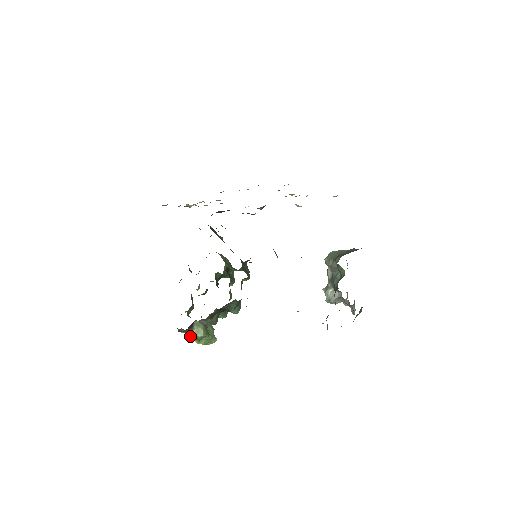
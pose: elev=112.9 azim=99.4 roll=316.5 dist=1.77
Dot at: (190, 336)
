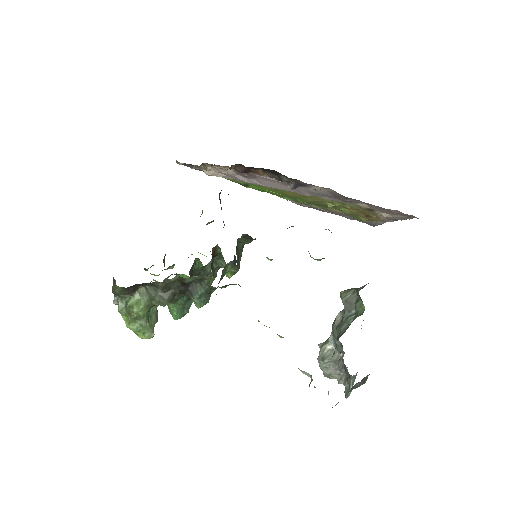
Dot at: (123, 307)
